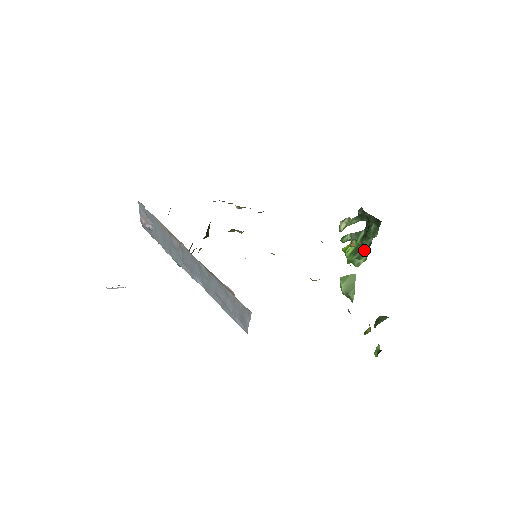
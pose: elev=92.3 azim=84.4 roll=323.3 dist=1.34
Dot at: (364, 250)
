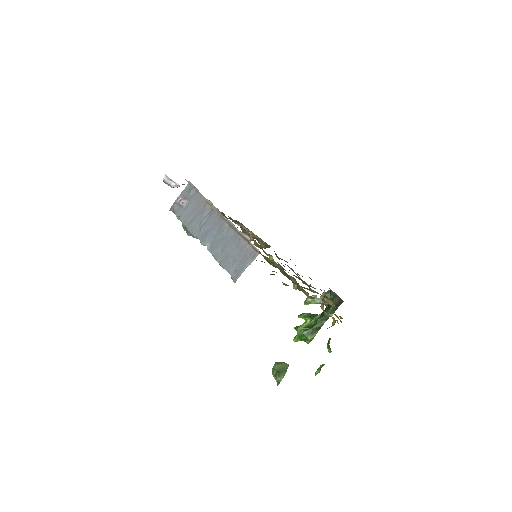
Dot at: (314, 330)
